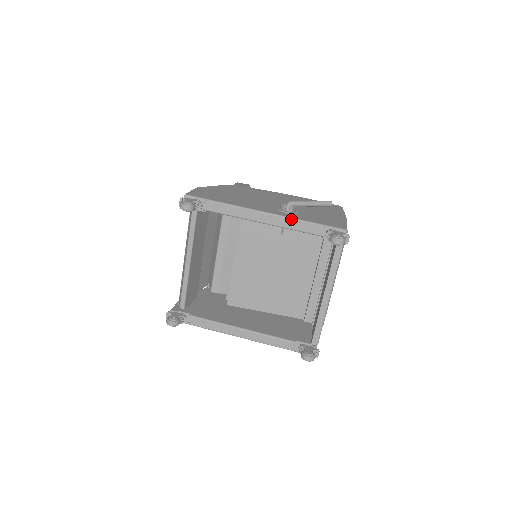
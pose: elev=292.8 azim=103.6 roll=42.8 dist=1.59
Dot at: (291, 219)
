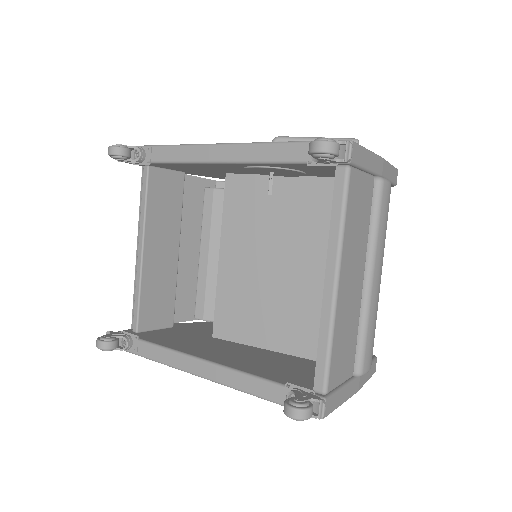
Dot at: (258, 144)
